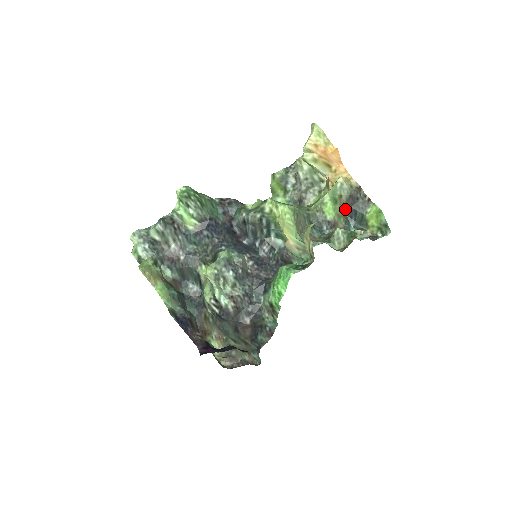
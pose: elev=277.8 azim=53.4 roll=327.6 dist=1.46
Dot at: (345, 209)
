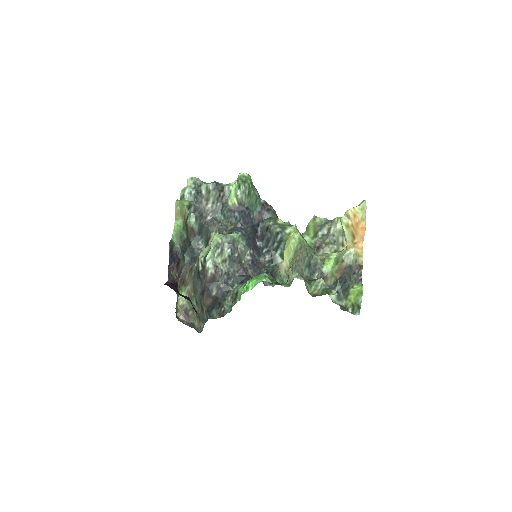
Dot at: (340, 273)
